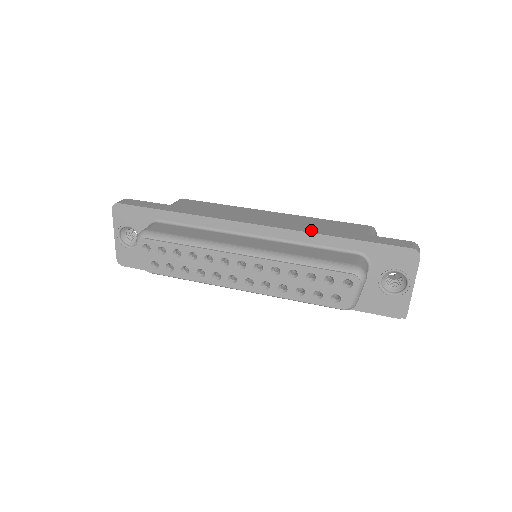
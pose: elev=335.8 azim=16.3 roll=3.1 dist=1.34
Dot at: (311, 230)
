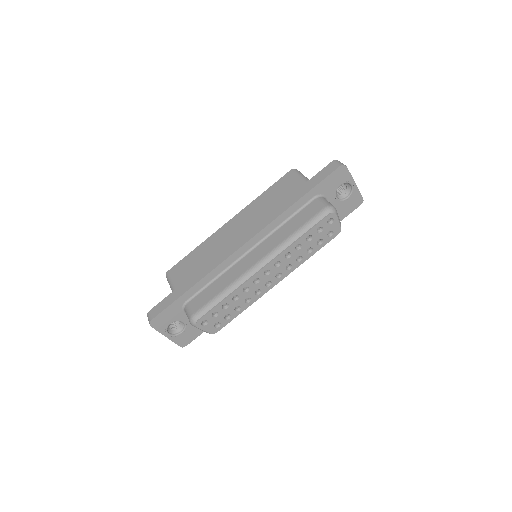
Dot at: (277, 213)
